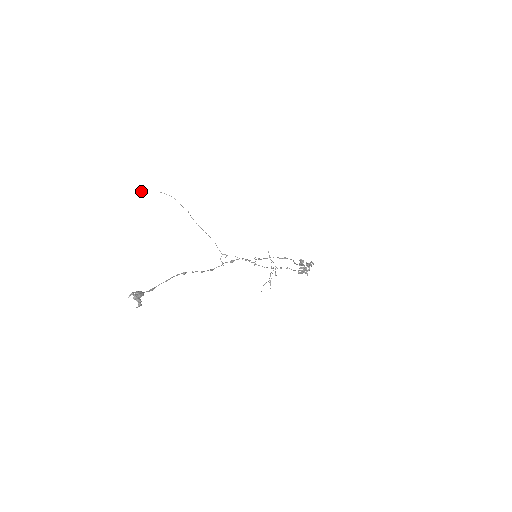
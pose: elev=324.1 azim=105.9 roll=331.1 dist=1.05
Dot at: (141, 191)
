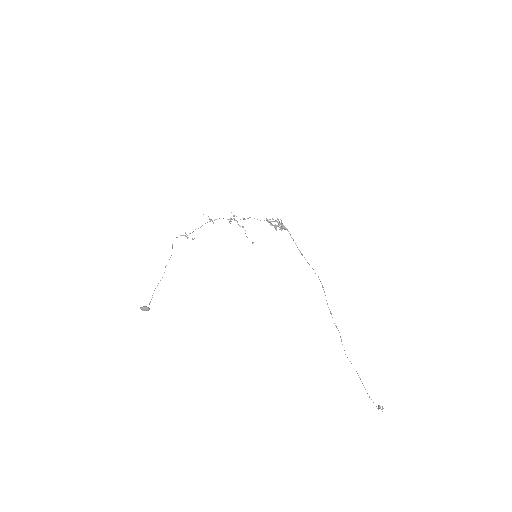
Dot at: (148, 308)
